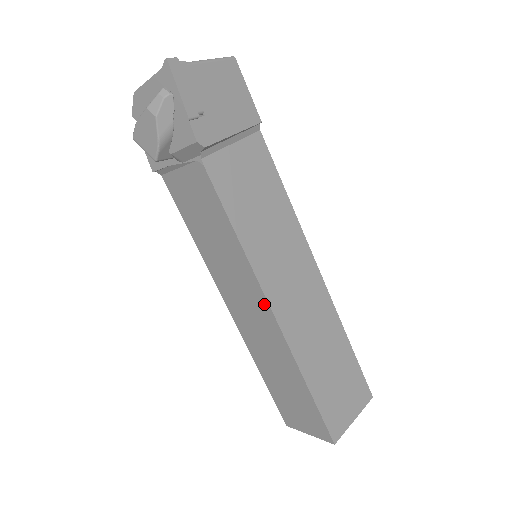
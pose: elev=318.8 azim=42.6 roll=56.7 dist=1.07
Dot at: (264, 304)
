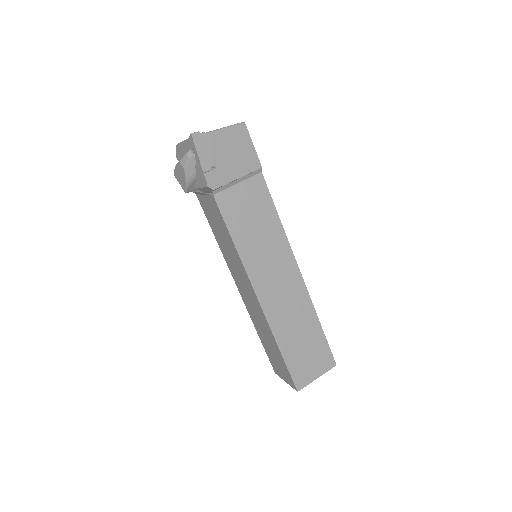
Dot at: (253, 292)
